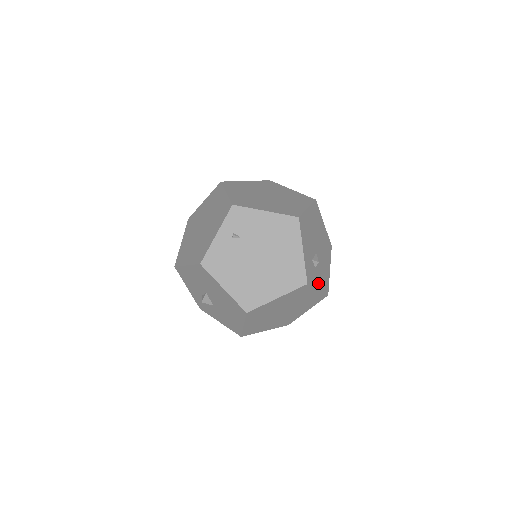
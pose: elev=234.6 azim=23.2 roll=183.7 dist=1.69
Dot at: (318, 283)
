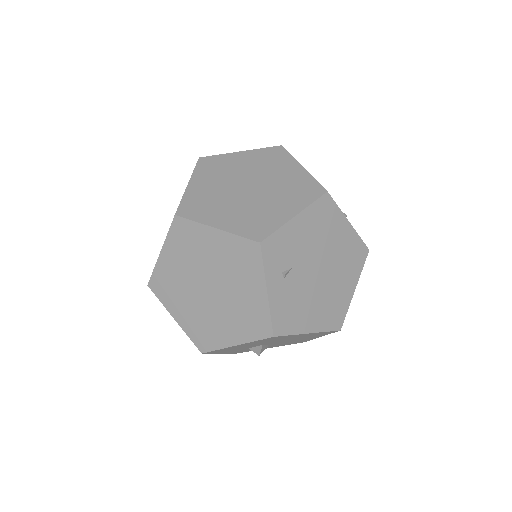
Dot at: occluded
